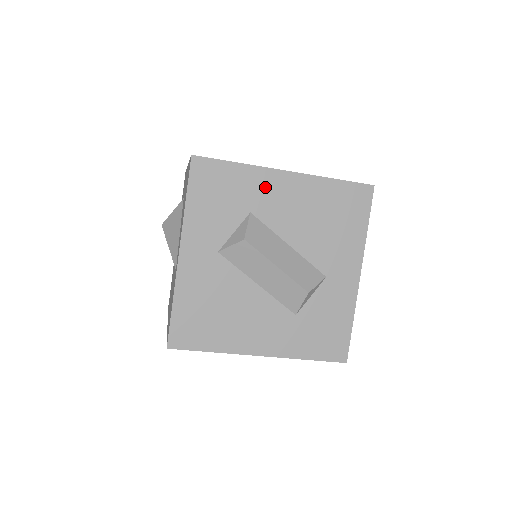
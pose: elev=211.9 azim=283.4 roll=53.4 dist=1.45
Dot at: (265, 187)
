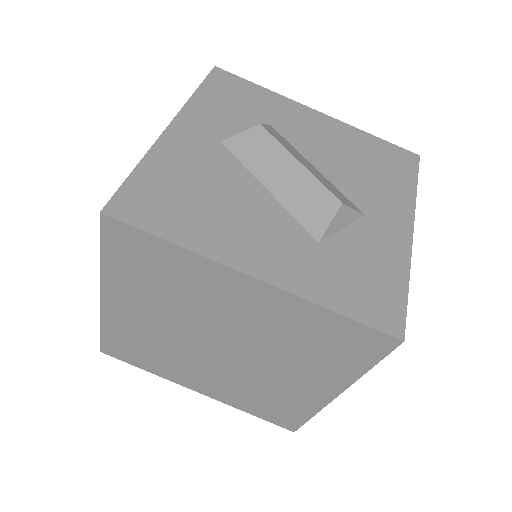
Dot at: (291, 113)
